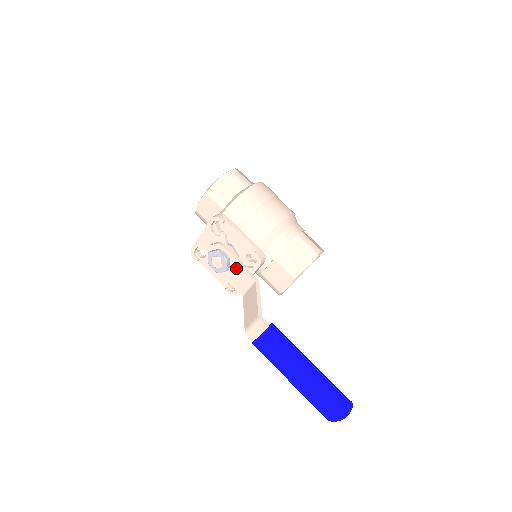
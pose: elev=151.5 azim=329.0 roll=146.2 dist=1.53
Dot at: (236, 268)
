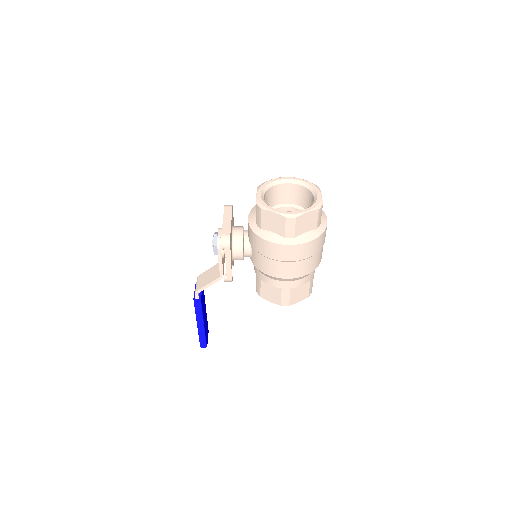
Dot at: occluded
